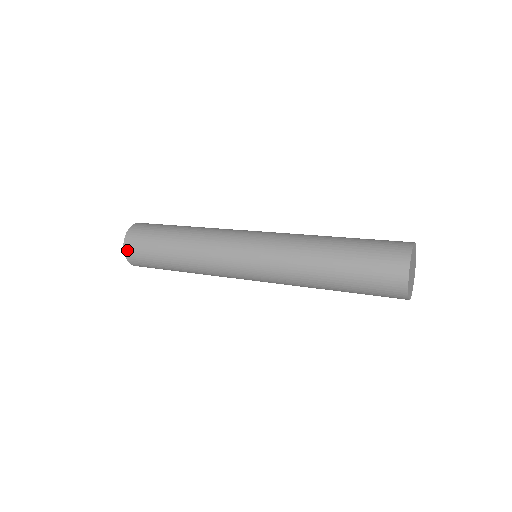
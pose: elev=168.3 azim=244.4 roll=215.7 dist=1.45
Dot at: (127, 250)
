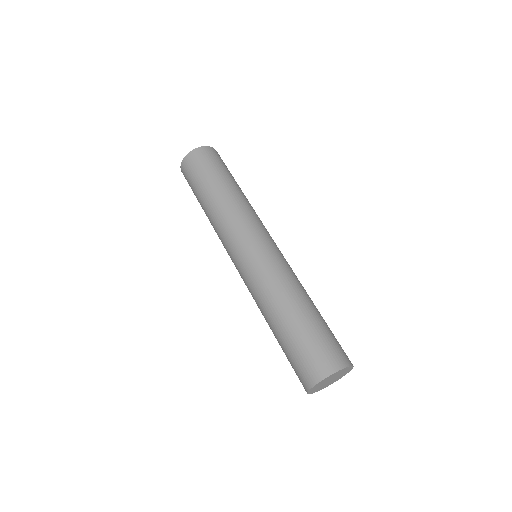
Dot at: (185, 161)
